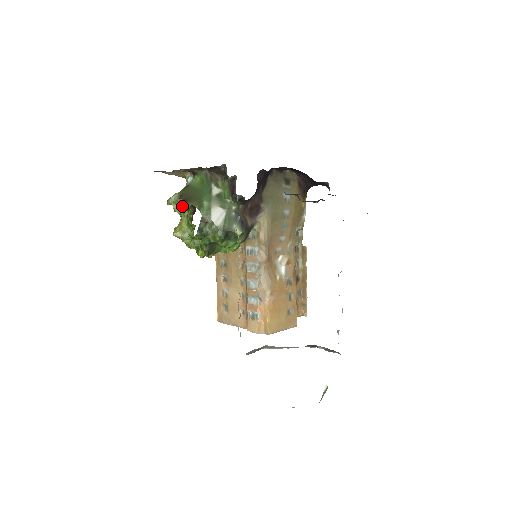
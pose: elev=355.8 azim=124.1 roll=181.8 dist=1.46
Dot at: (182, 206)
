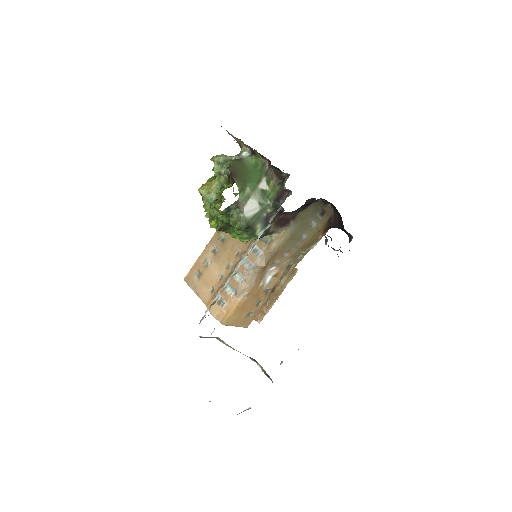
Dot at: (223, 171)
